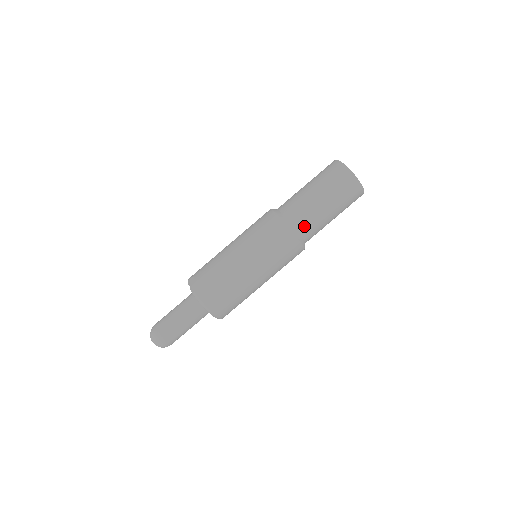
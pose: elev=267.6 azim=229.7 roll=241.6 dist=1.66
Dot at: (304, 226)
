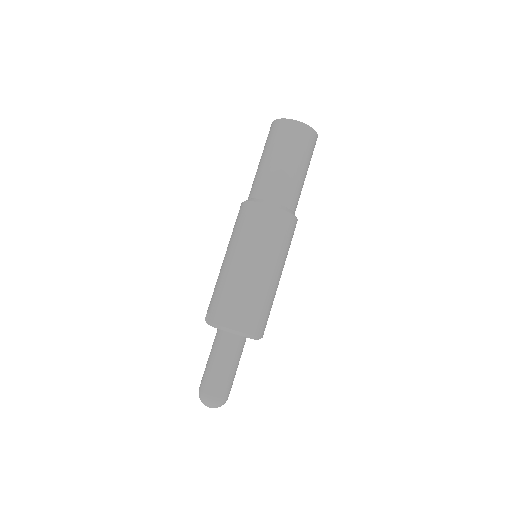
Dot at: (280, 195)
